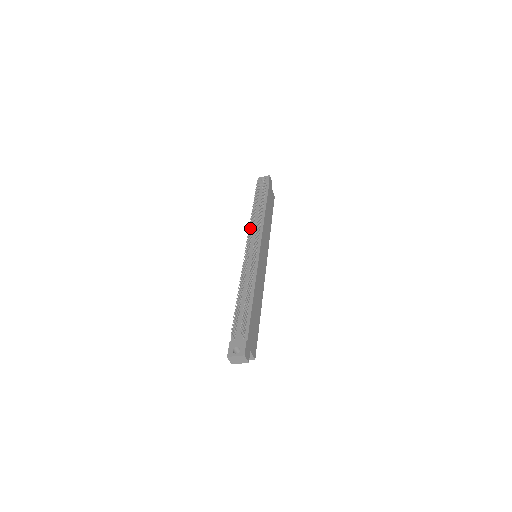
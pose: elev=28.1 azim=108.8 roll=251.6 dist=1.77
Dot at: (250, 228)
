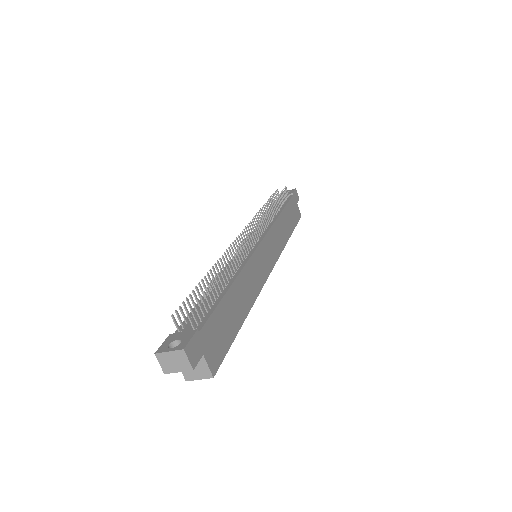
Dot at: (253, 223)
